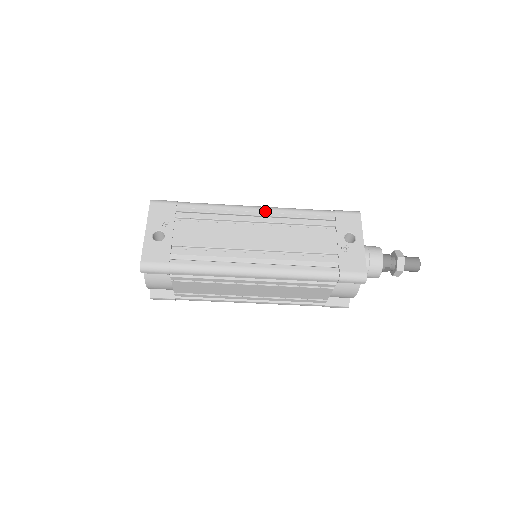
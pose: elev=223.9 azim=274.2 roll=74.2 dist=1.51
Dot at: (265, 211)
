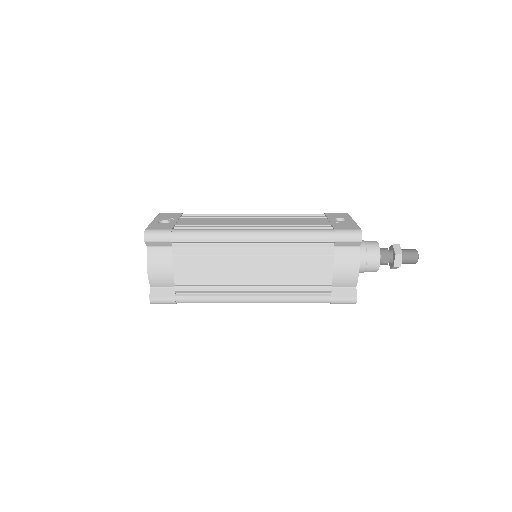
Dot at: (261, 214)
